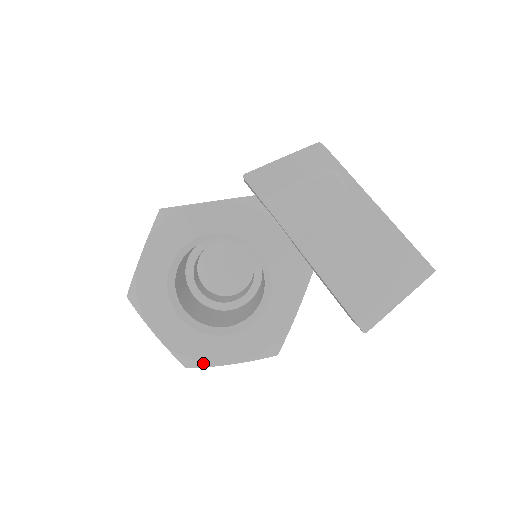
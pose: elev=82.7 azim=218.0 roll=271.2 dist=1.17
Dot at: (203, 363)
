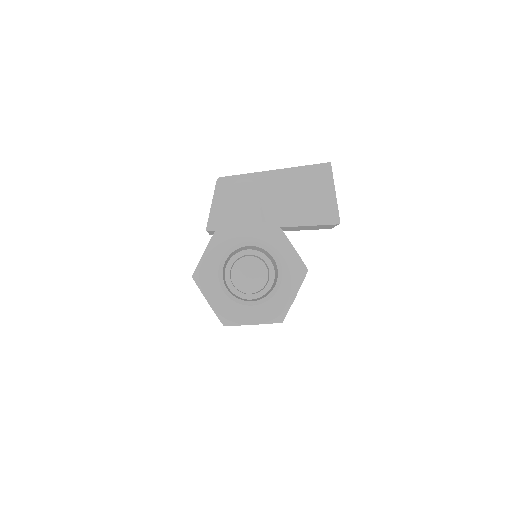
Dot at: (285, 311)
